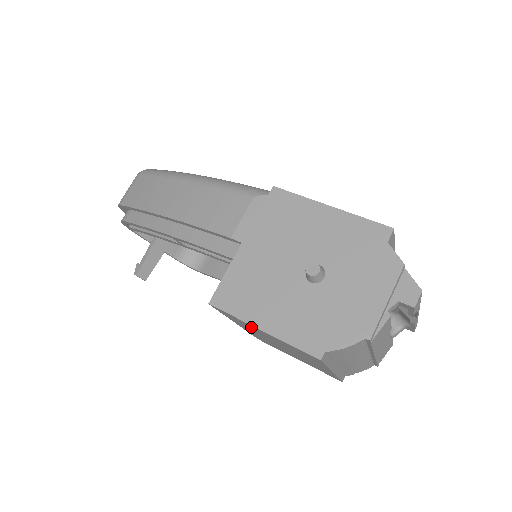
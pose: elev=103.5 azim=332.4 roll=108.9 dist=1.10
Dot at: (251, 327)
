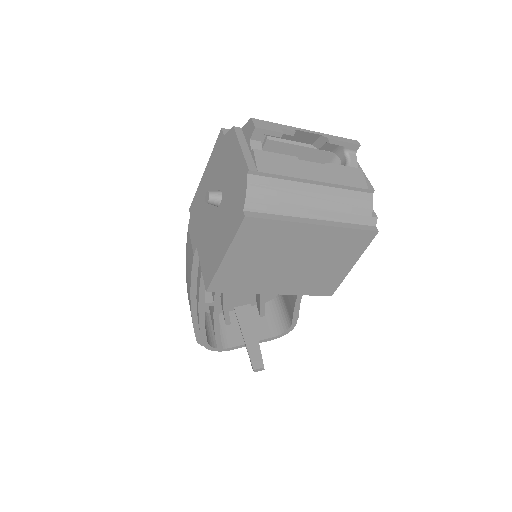
Dot at: (238, 270)
